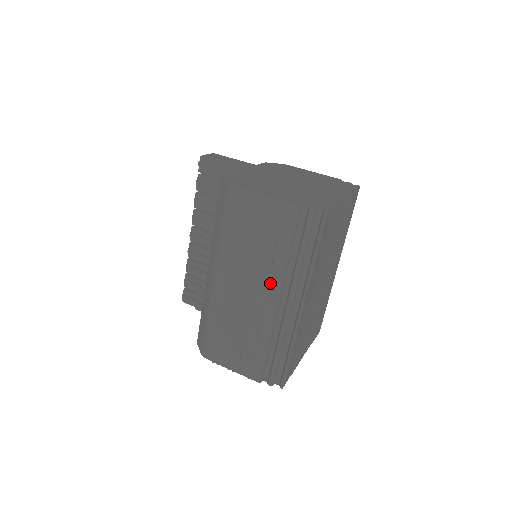
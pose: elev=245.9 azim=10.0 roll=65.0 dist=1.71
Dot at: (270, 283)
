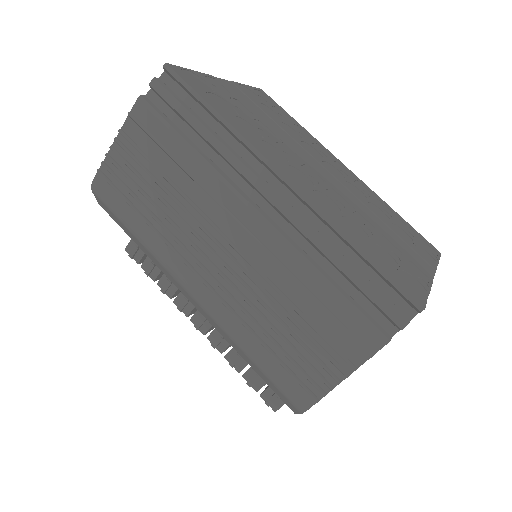
Dot at: (222, 205)
